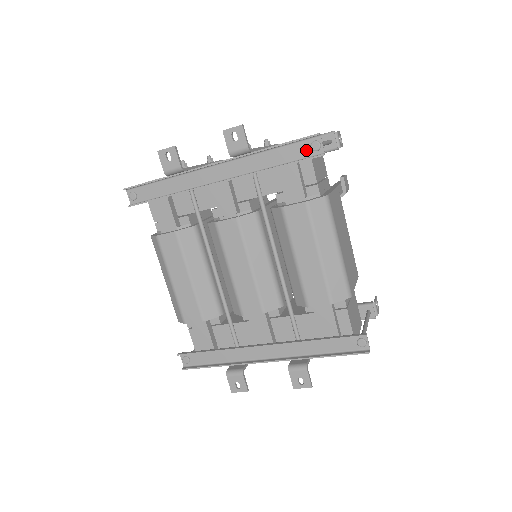
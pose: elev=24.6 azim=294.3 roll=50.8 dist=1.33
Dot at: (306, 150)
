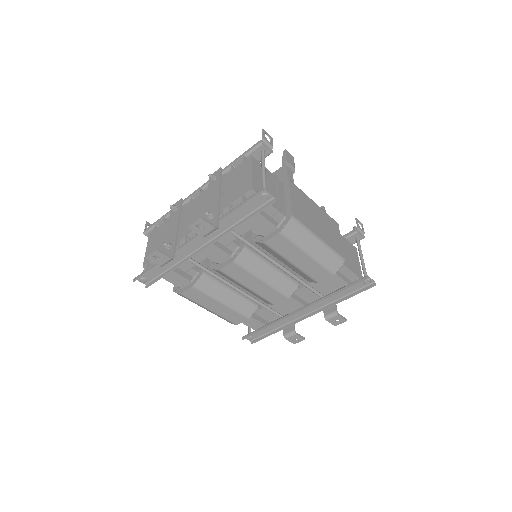
Dot at: (258, 202)
